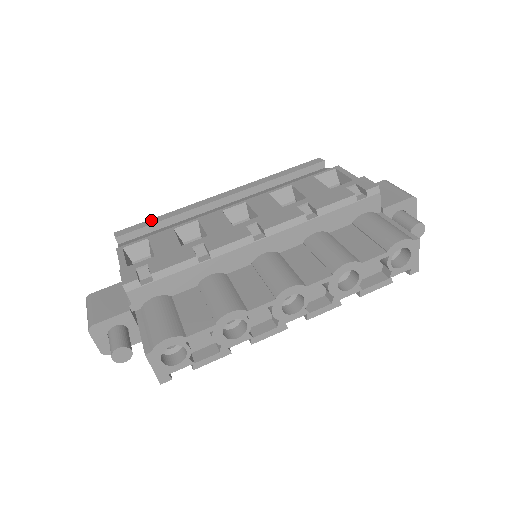
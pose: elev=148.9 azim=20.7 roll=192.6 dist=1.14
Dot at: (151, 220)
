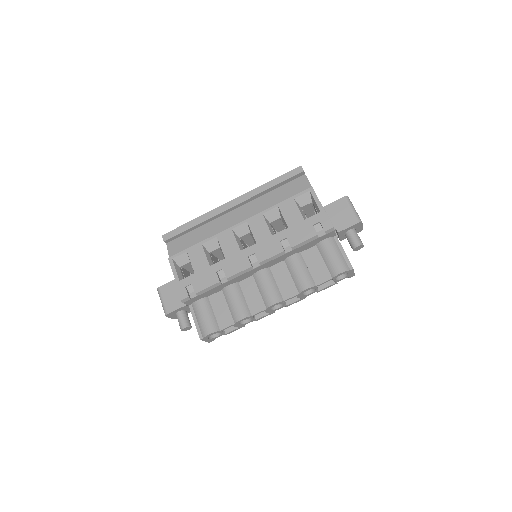
Dot at: (184, 226)
